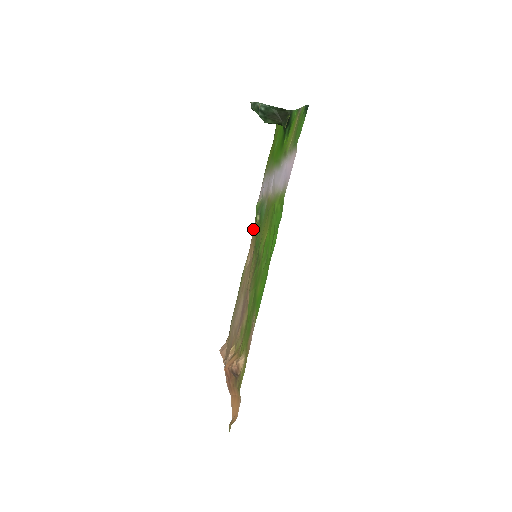
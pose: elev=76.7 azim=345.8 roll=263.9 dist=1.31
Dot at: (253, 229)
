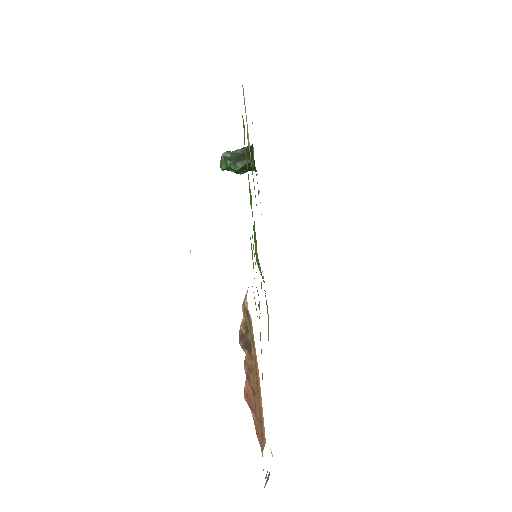
Dot at: (266, 303)
